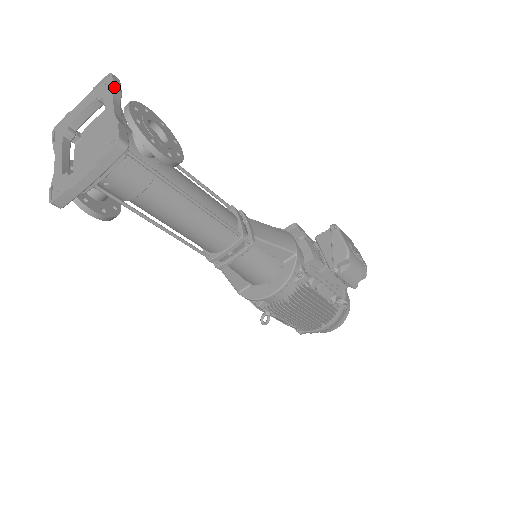
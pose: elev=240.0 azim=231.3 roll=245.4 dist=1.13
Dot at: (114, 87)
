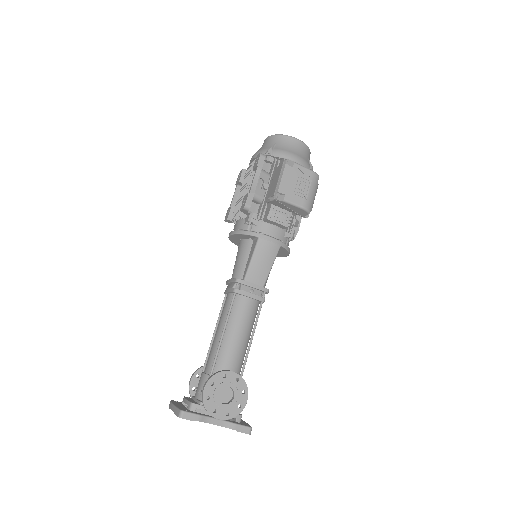
Dot at: occluded
